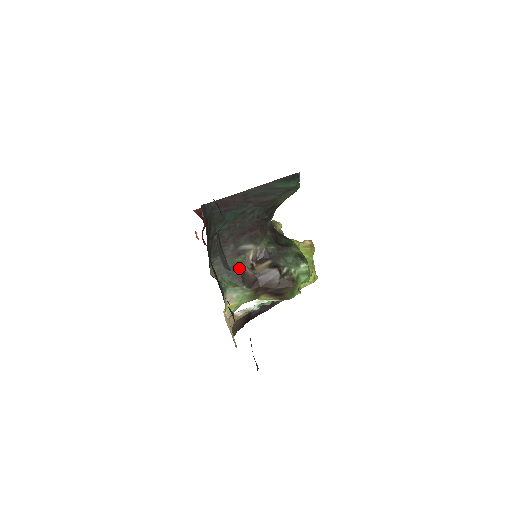
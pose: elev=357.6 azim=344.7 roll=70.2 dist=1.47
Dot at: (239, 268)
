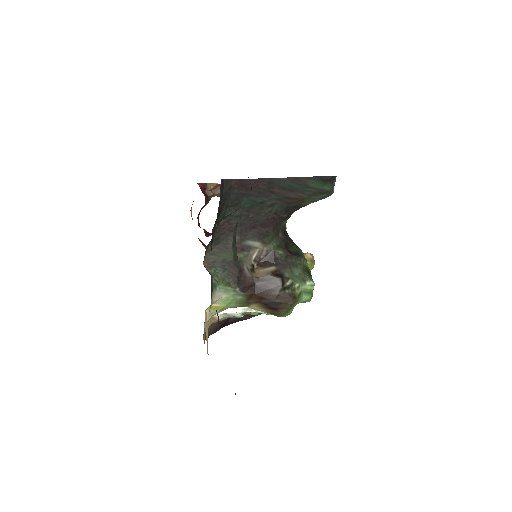
Dot at: occluded
